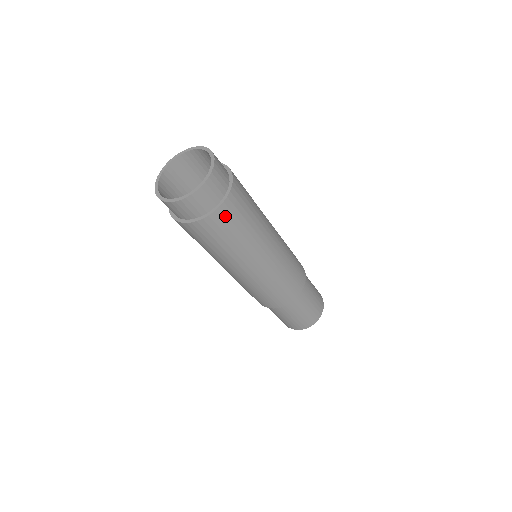
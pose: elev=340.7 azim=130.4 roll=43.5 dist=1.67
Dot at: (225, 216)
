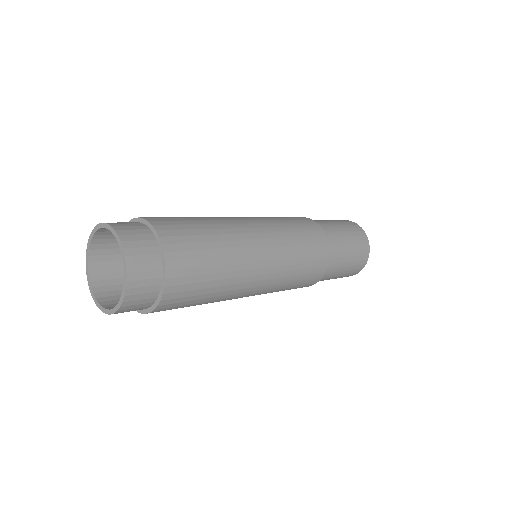
Dot at: (175, 299)
